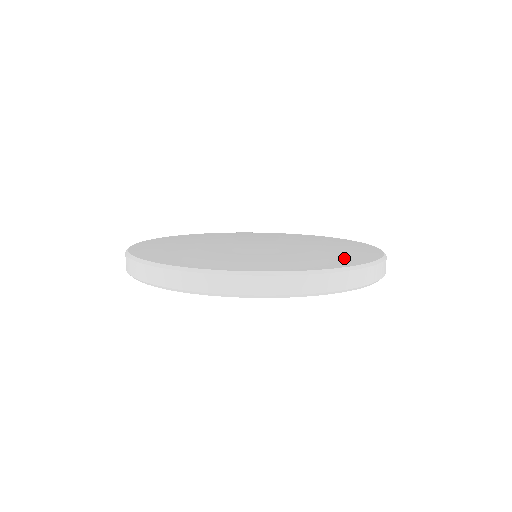
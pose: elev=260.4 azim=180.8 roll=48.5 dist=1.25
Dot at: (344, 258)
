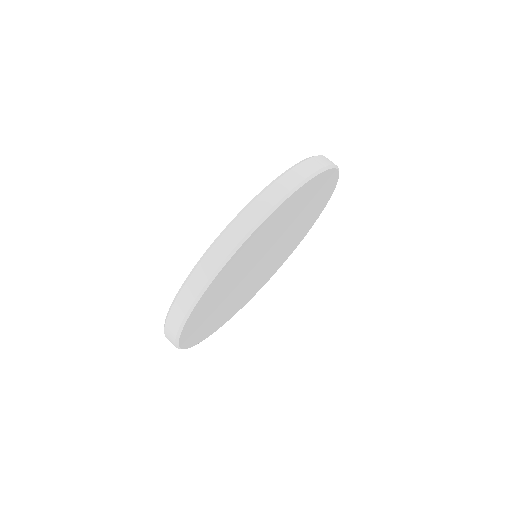
Dot at: occluded
